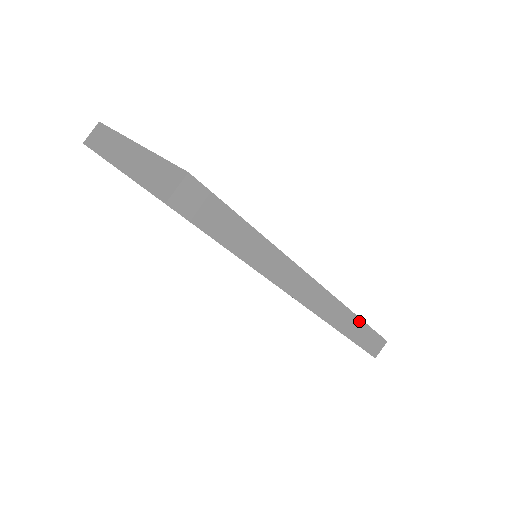
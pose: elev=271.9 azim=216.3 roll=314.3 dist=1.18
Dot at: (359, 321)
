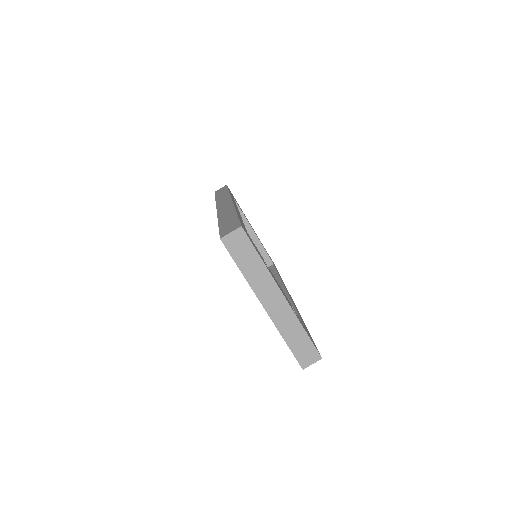
Dot at: occluded
